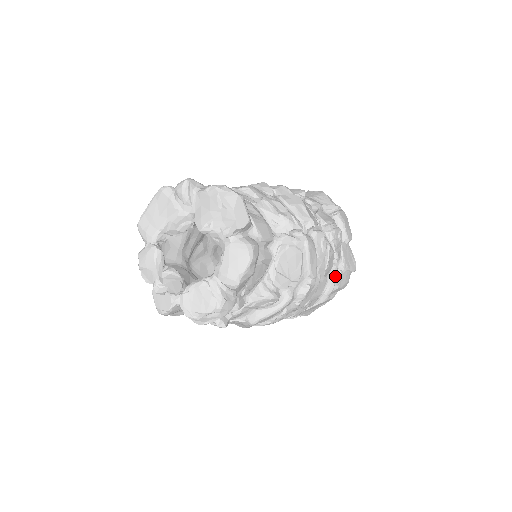
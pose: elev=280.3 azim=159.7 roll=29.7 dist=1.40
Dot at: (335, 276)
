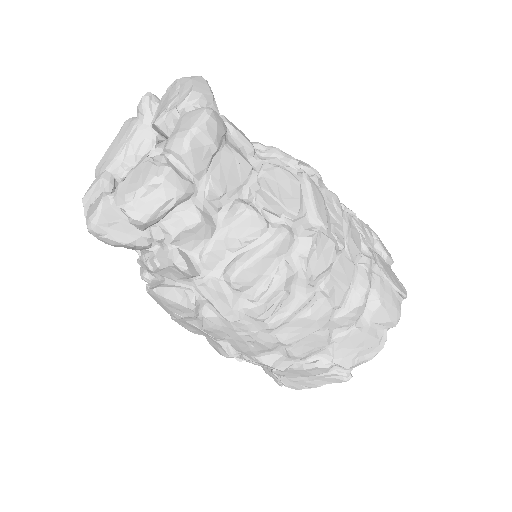
Dot at: (371, 281)
